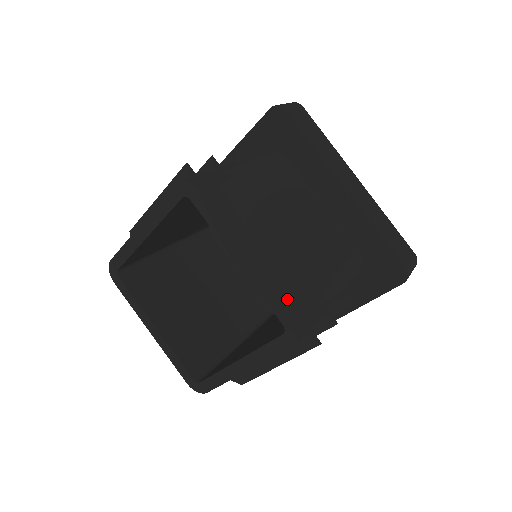
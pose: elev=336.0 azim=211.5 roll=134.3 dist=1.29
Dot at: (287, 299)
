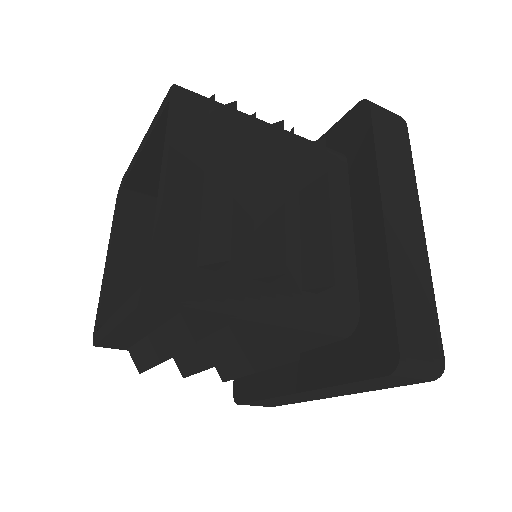
Dot at: occluded
